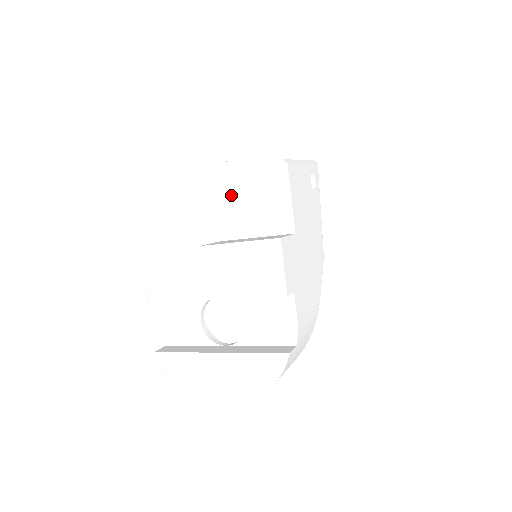
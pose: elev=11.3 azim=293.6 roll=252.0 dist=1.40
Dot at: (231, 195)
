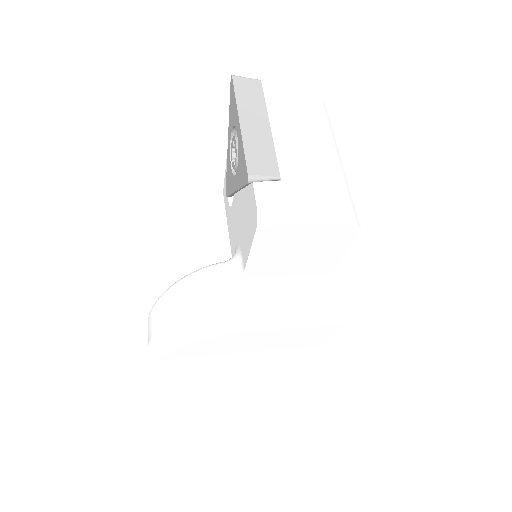
Dot at: (271, 248)
